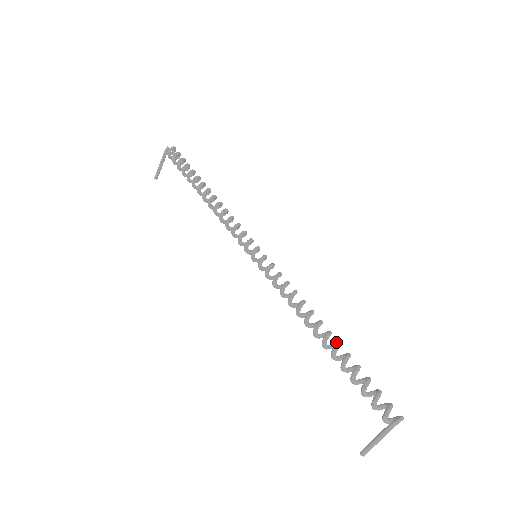
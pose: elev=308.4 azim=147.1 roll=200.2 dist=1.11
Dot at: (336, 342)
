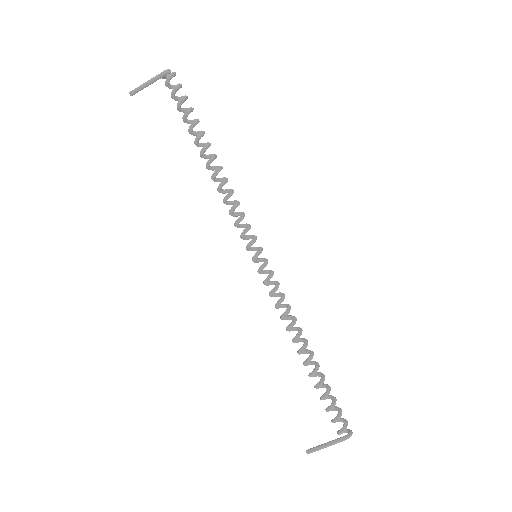
Dot at: (314, 361)
